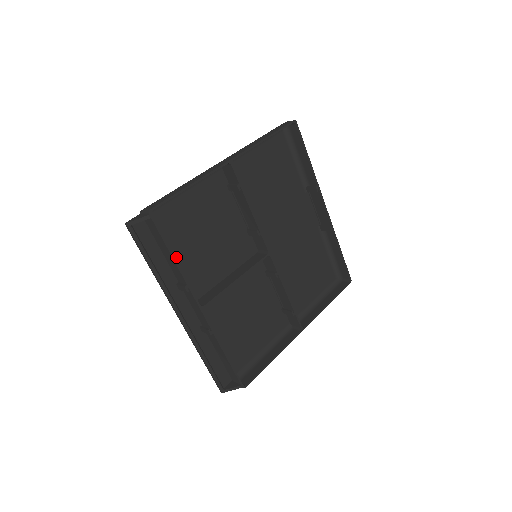
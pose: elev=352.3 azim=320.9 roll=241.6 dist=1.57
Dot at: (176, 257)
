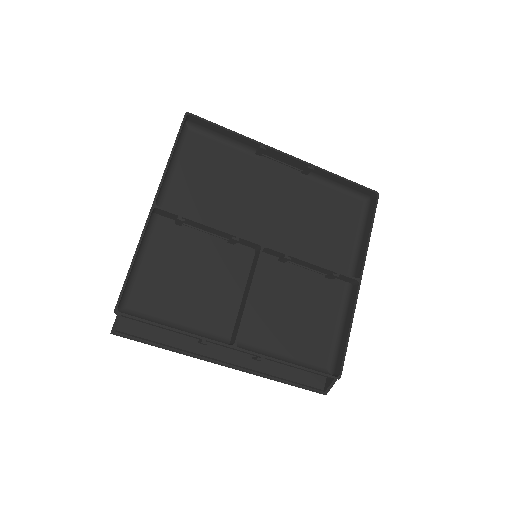
Dot at: (179, 321)
